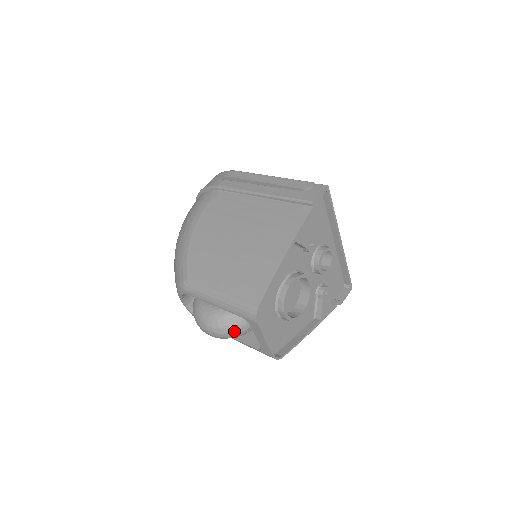
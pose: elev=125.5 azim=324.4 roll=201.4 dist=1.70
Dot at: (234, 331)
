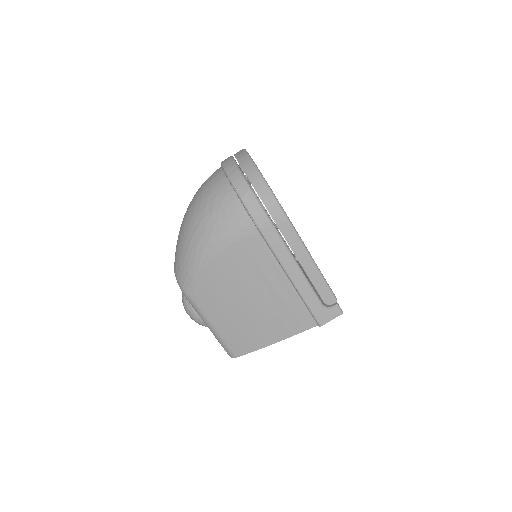
Dot at: occluded
